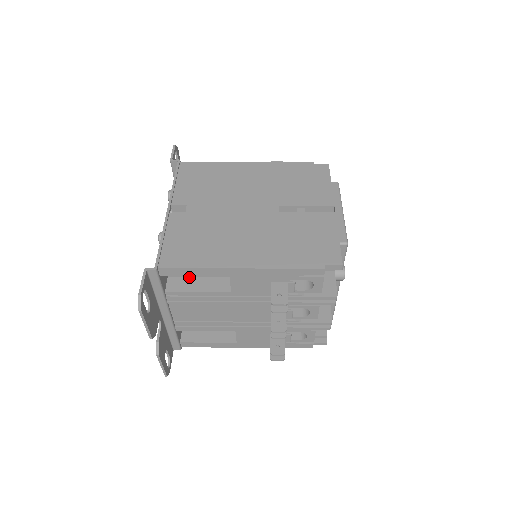
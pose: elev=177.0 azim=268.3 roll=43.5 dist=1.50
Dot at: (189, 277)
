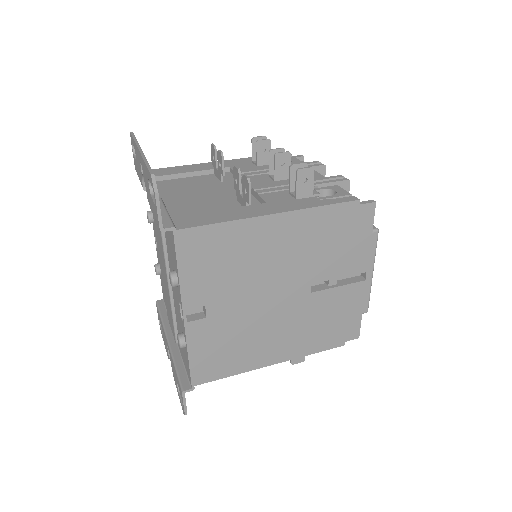
Dot at: occluded
